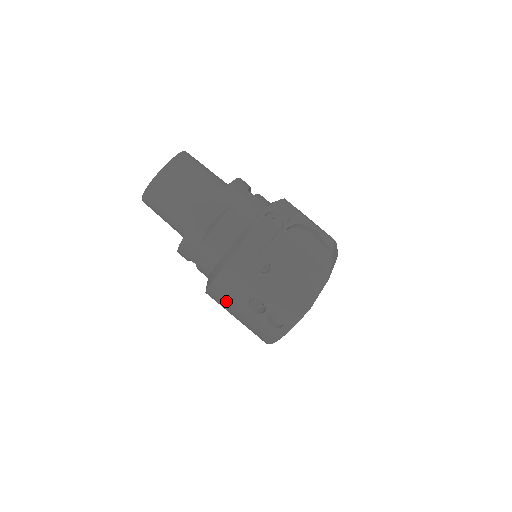
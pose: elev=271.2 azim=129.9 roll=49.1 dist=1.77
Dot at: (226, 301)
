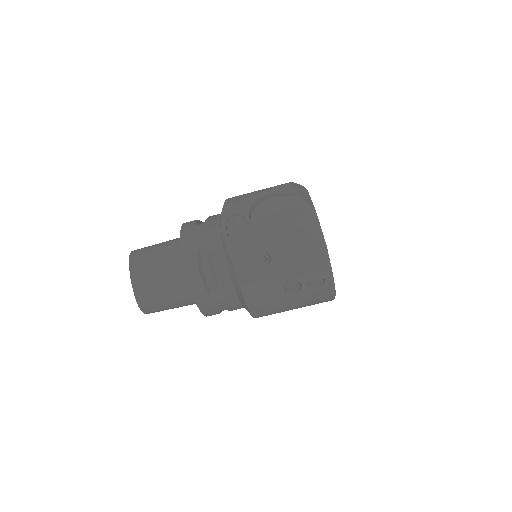
Dot at: (272, 308)
